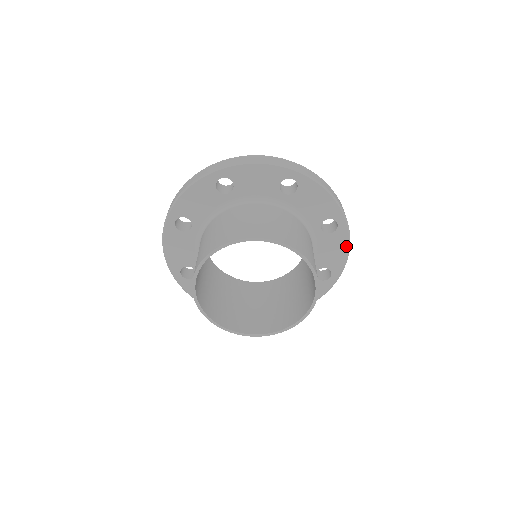
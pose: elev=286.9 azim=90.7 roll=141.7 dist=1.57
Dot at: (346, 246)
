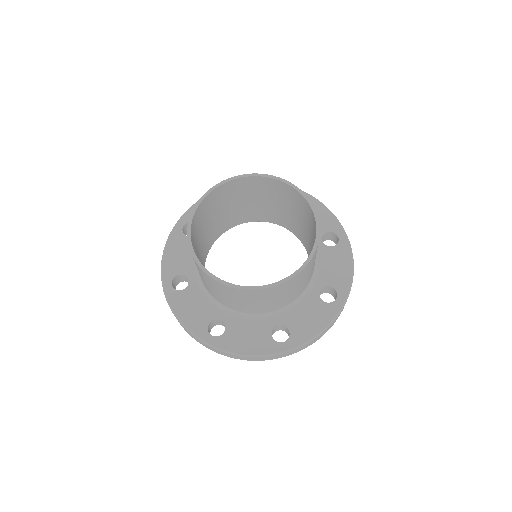
Dot at: (349, 262)
